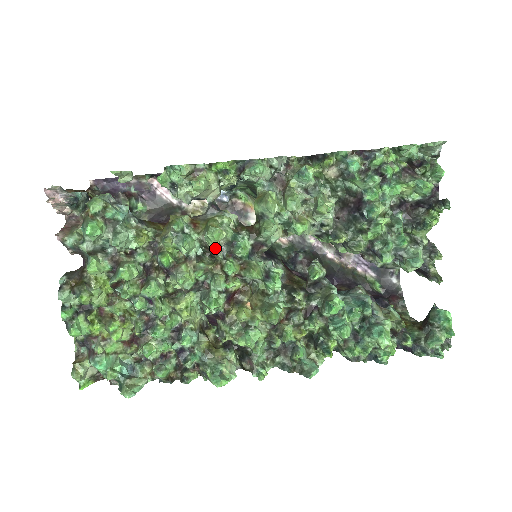
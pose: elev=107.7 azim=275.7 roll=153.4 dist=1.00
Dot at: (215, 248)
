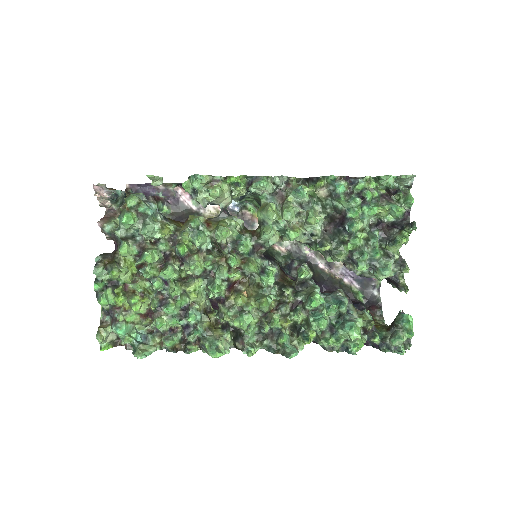
Dot at: (222, 244)
